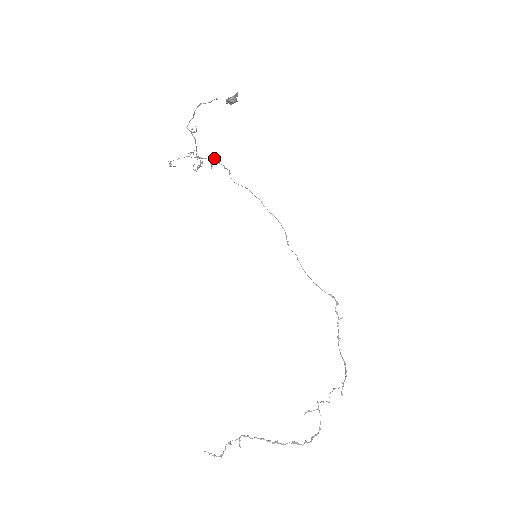
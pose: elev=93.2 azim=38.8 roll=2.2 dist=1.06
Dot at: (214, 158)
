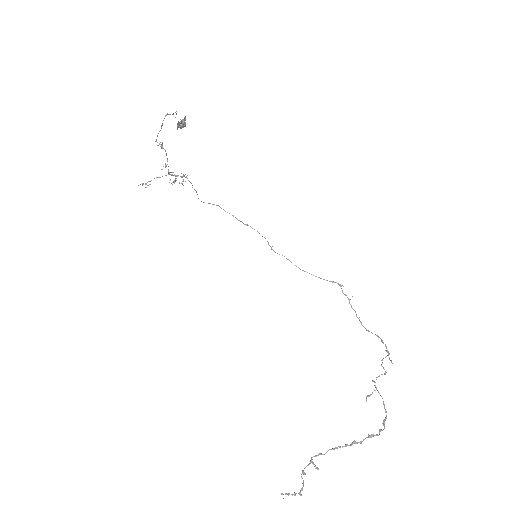
Dot at: (183, 175)
